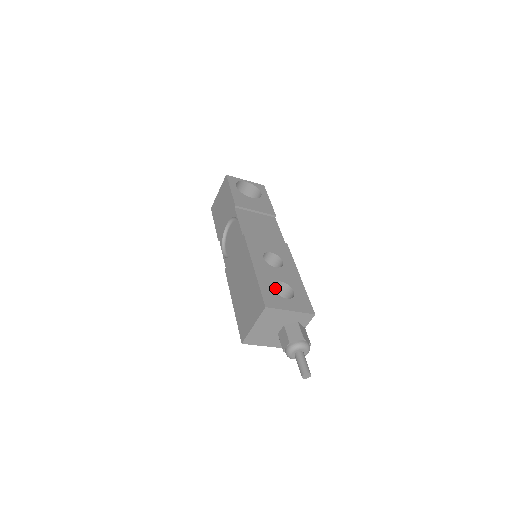
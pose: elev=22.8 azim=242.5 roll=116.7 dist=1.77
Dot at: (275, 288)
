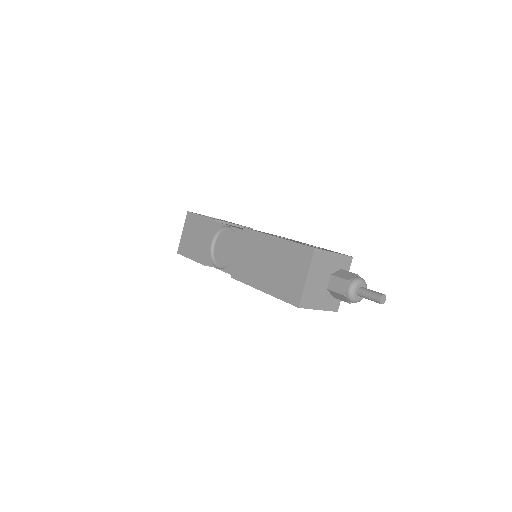
Dot at: occluded
